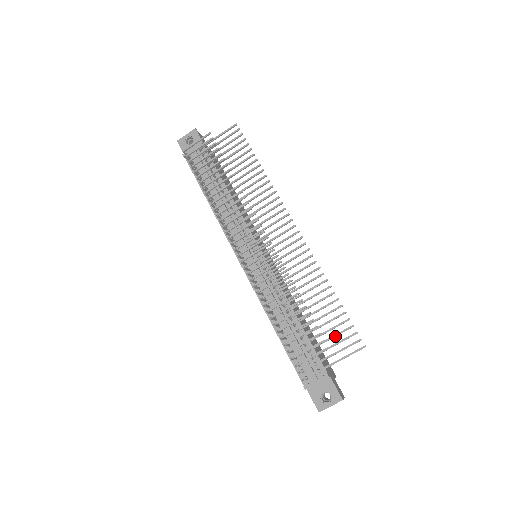
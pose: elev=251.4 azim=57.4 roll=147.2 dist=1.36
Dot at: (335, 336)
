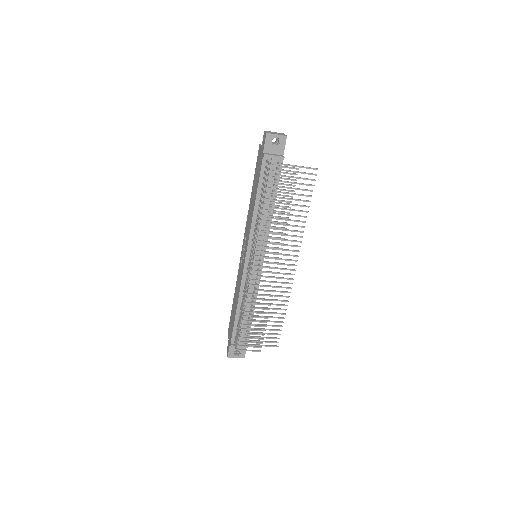
Dot at: (268, 334)
